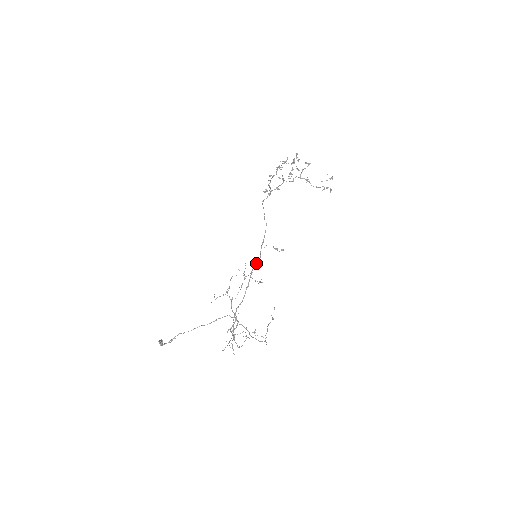
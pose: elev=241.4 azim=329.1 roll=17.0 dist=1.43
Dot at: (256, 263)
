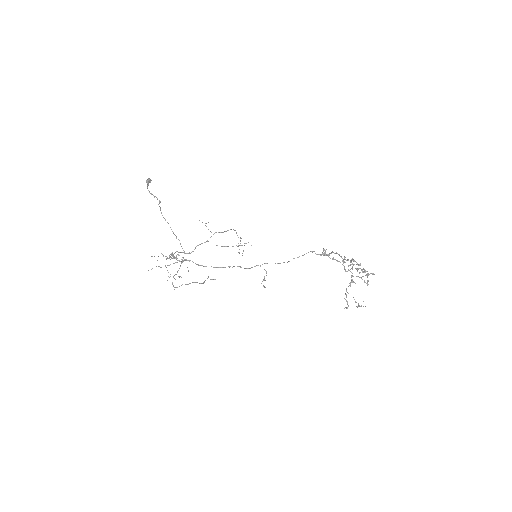
Dot at: occluded
